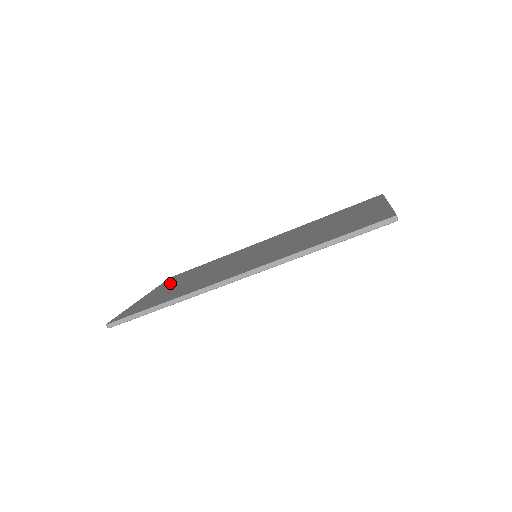
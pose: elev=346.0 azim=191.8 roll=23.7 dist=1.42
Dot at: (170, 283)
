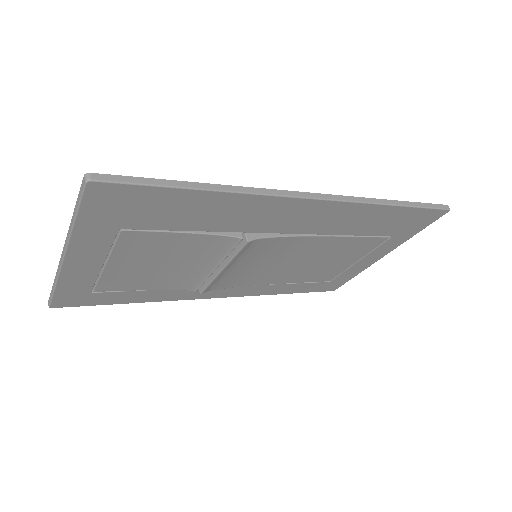
Dot at: occluded
